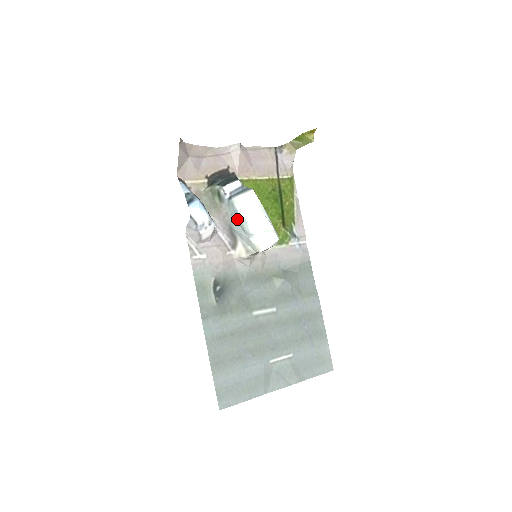
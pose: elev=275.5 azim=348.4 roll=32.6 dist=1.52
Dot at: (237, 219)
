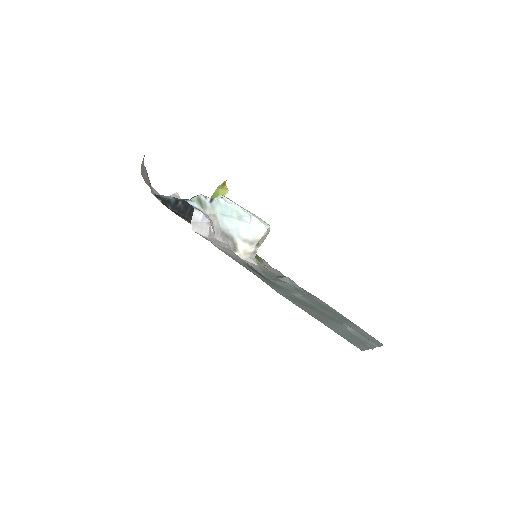
Dot at: (229, 213)
